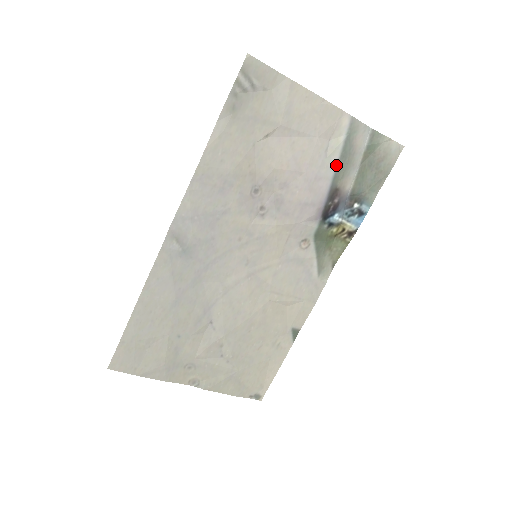
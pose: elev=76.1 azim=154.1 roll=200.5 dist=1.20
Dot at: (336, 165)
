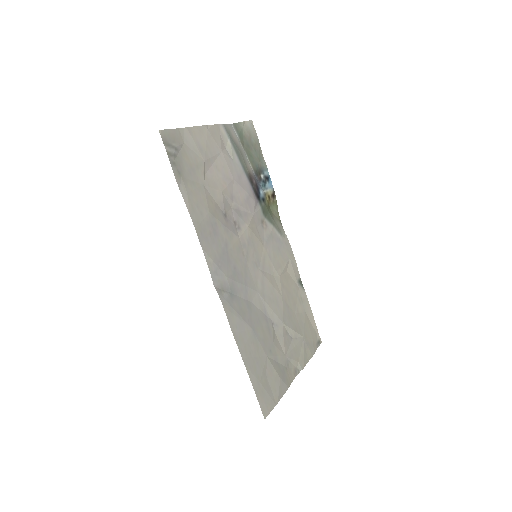
Dot at: (239, 161)
